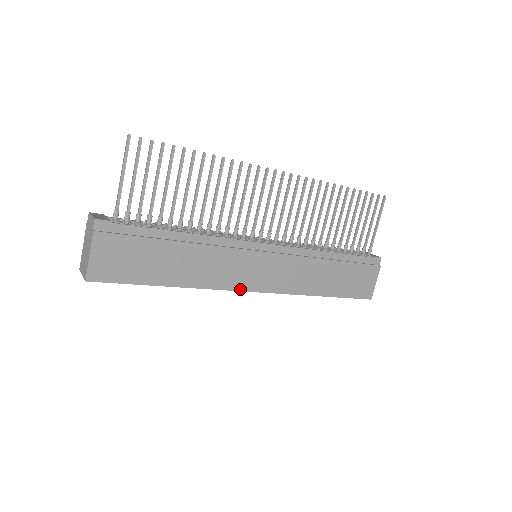
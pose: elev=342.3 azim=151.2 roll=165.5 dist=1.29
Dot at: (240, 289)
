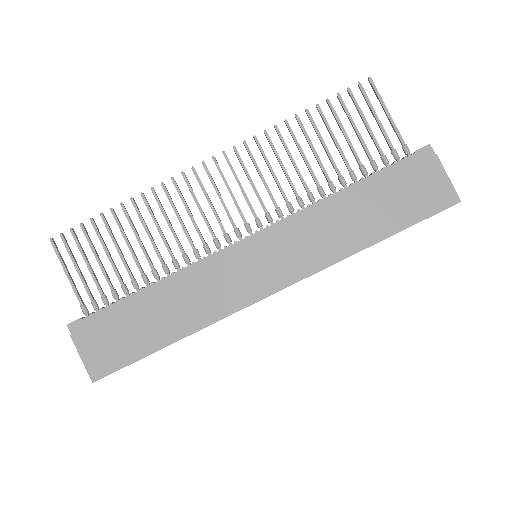
Dot at: (252, 302)
